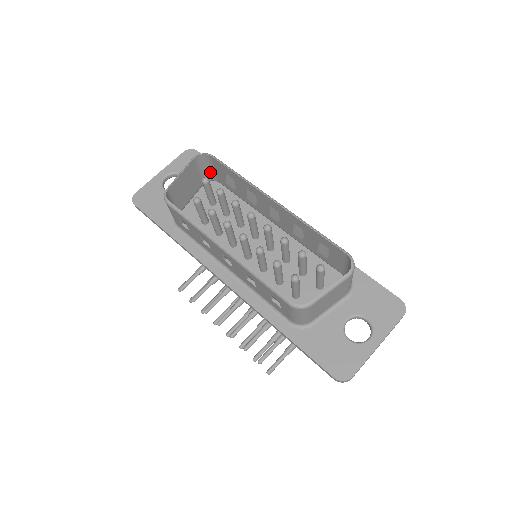
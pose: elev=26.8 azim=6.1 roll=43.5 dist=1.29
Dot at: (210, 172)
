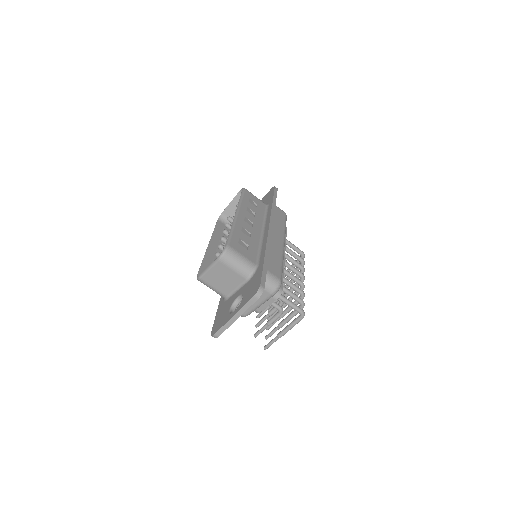
Dot at: occluded
